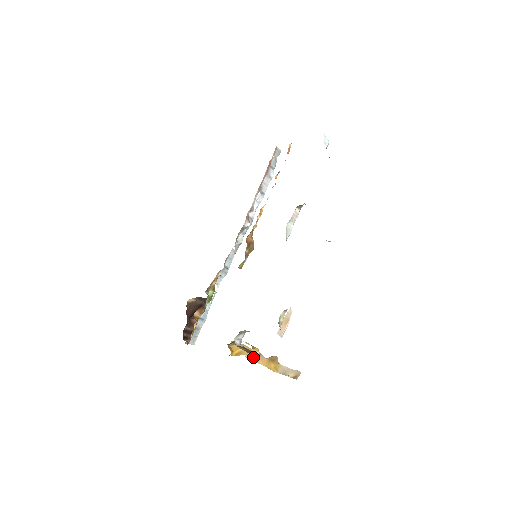
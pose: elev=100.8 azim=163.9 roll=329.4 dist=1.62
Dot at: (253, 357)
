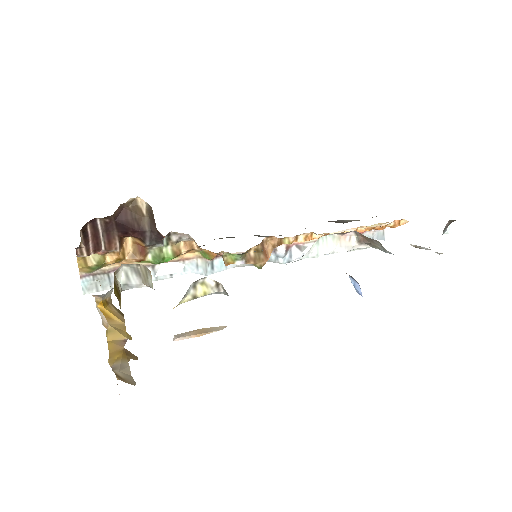
Dot at: (114, 335)
